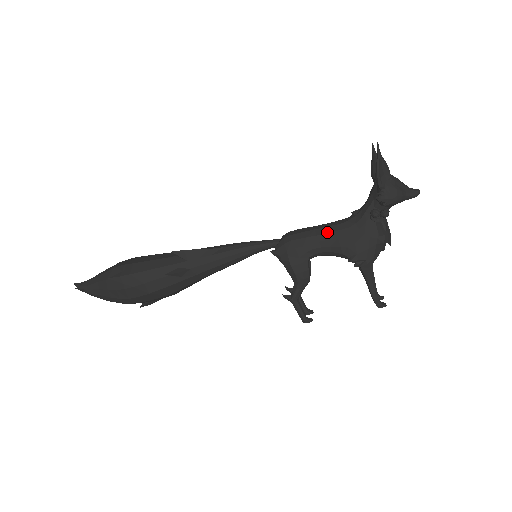
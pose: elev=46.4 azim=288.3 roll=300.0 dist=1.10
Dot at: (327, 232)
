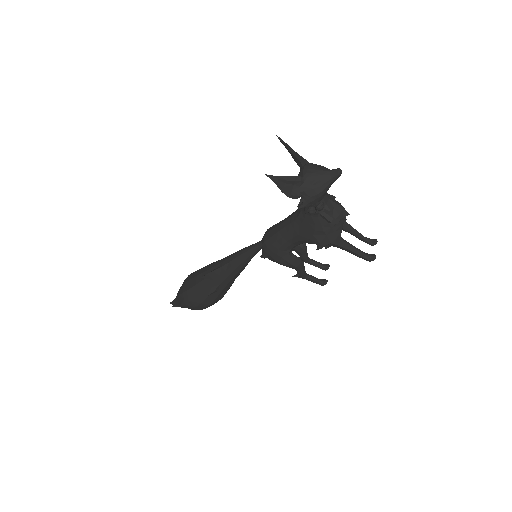
Dot at: (288, 232)
